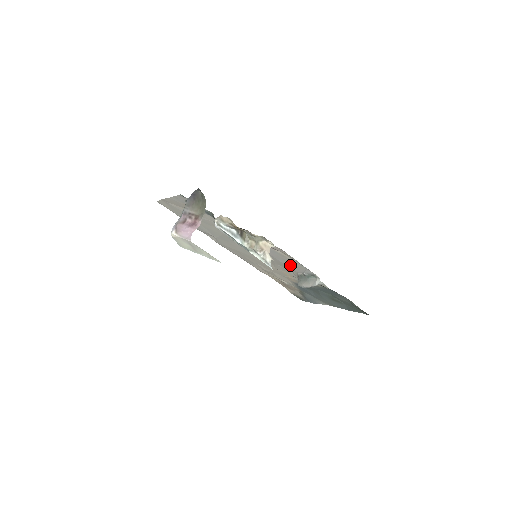
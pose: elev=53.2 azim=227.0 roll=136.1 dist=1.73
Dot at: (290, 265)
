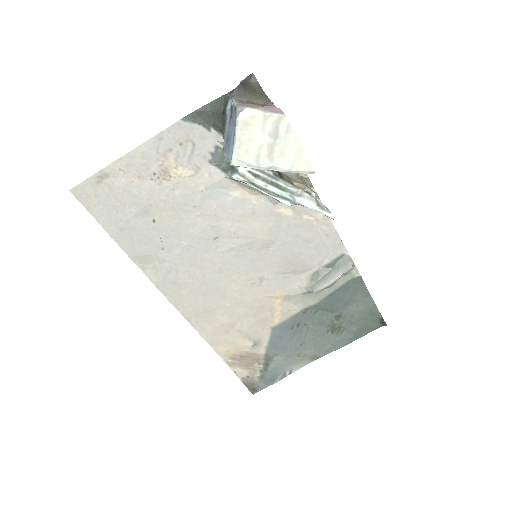
Dot at: (309, 253)
